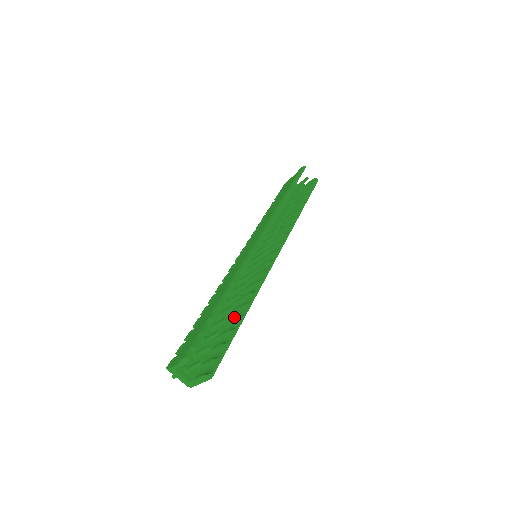
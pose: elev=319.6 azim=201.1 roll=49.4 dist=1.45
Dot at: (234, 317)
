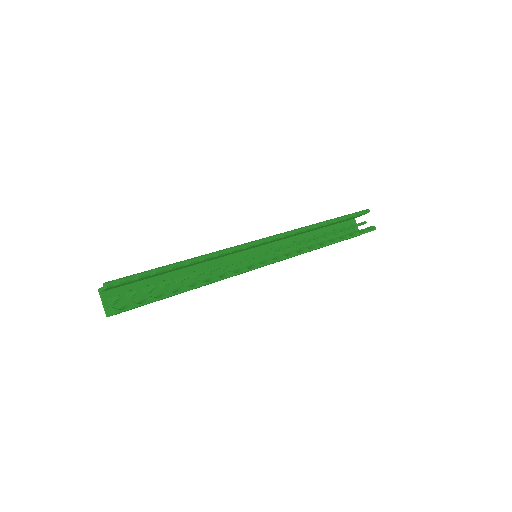
Dot at: occluded
